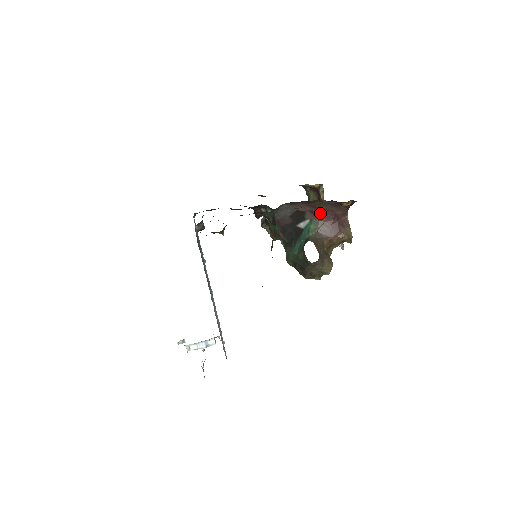
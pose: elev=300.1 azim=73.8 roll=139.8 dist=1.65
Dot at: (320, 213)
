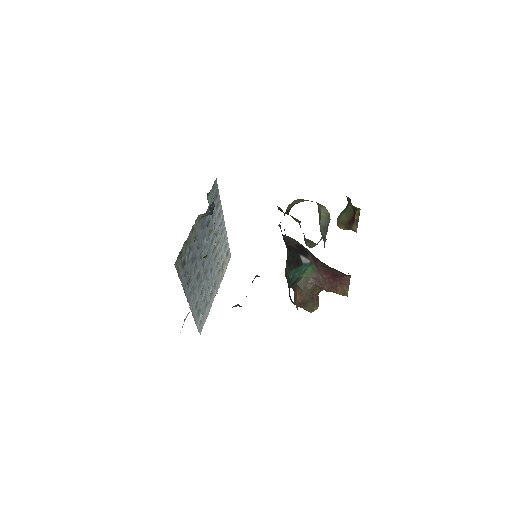
Dot at: (320, 265)
